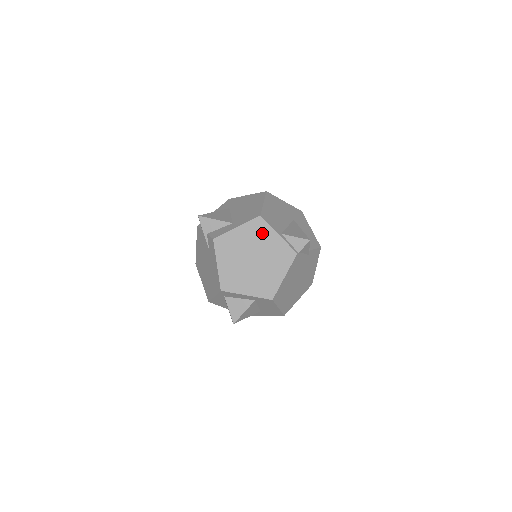
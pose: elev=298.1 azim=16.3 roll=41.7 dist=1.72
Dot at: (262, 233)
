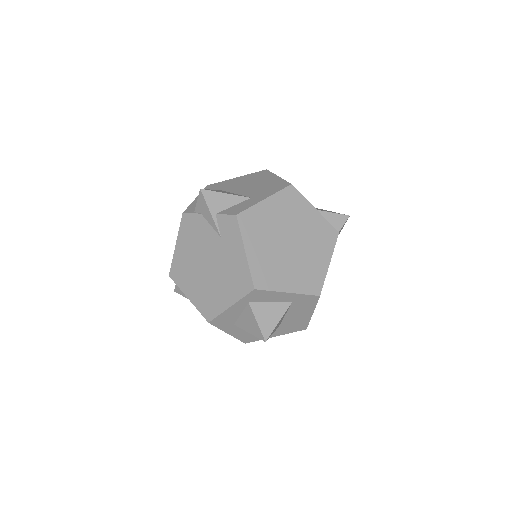
Dot at: (297, 207)
